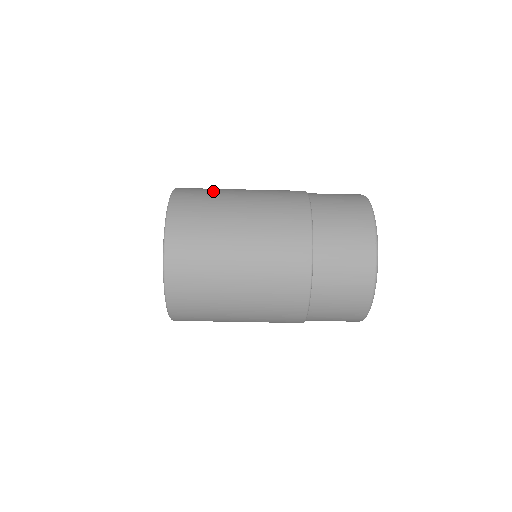
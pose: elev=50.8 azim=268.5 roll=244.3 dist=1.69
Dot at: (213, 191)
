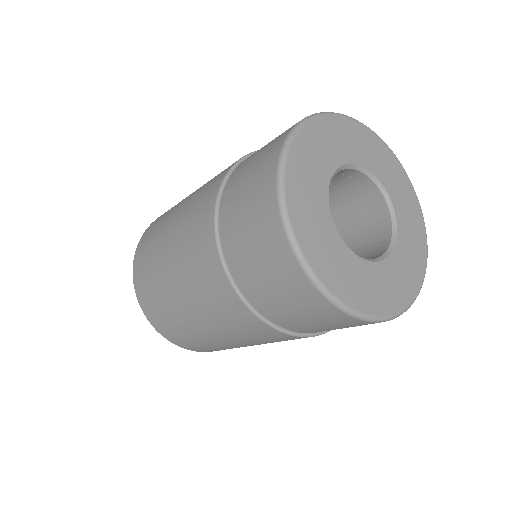
Dot at: occluded
